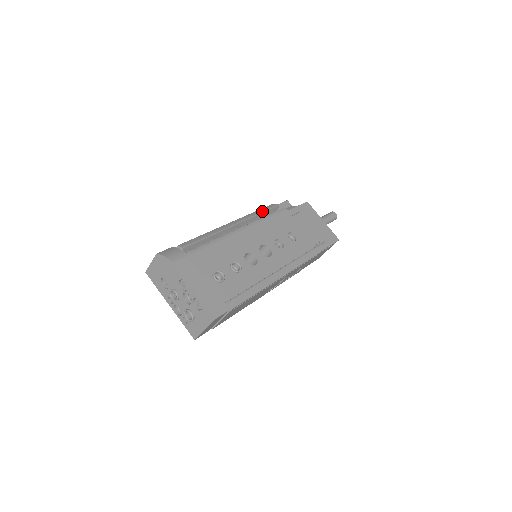
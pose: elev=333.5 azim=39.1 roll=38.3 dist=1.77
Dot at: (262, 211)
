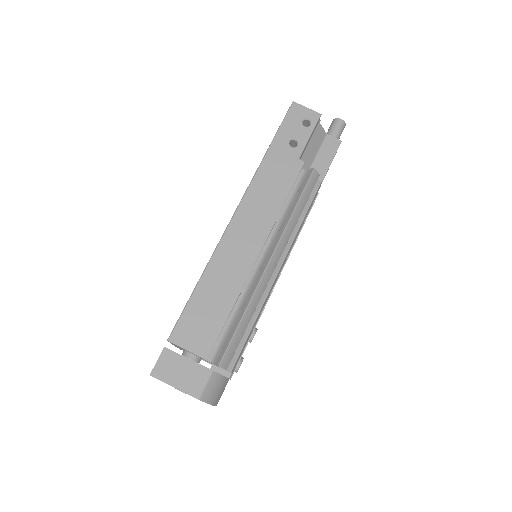
Dot at: occluded
